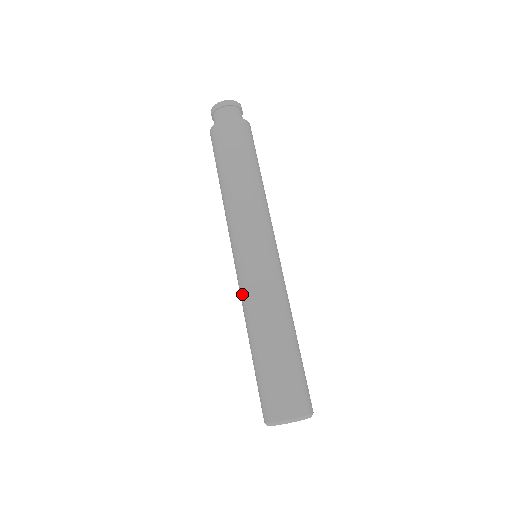
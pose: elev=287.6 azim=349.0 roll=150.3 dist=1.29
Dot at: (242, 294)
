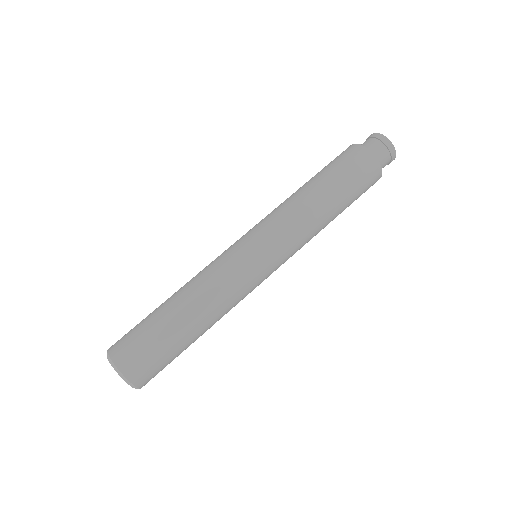
Dot at: occluded
